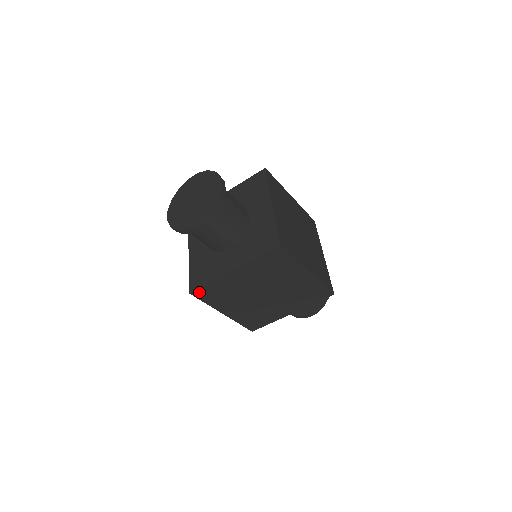
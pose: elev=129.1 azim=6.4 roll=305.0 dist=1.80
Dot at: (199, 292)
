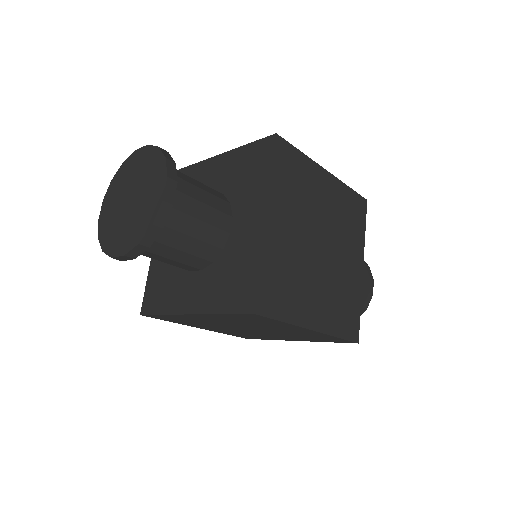
Dot at: (153, 316)
